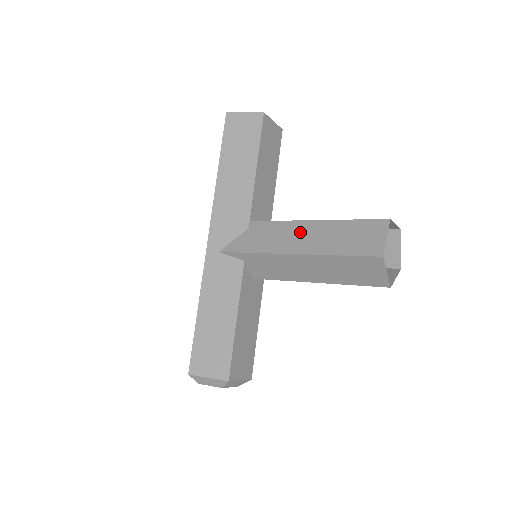
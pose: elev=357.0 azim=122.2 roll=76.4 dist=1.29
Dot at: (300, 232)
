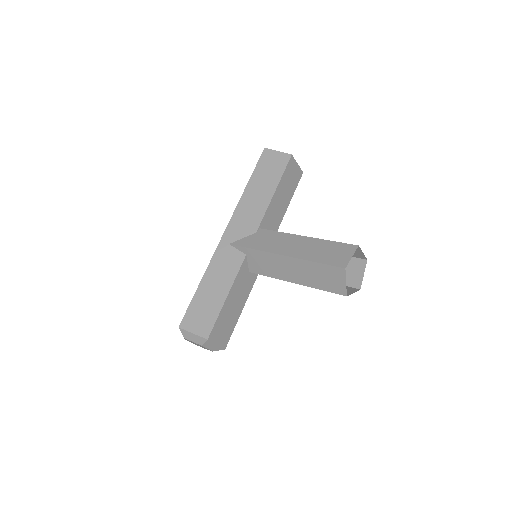
Dot at: (293, 242)
